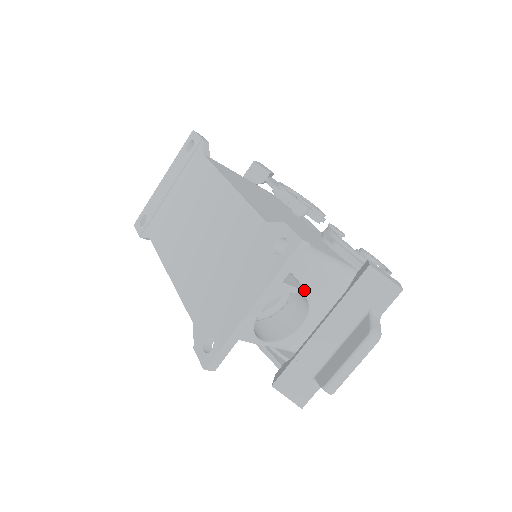
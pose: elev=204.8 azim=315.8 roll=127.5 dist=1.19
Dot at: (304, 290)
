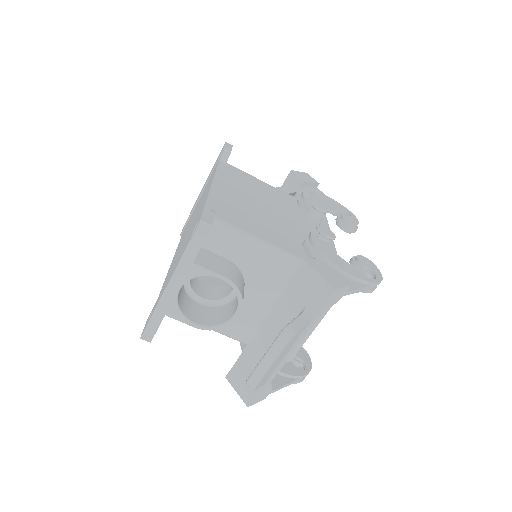
Dot at: (224, 275)
